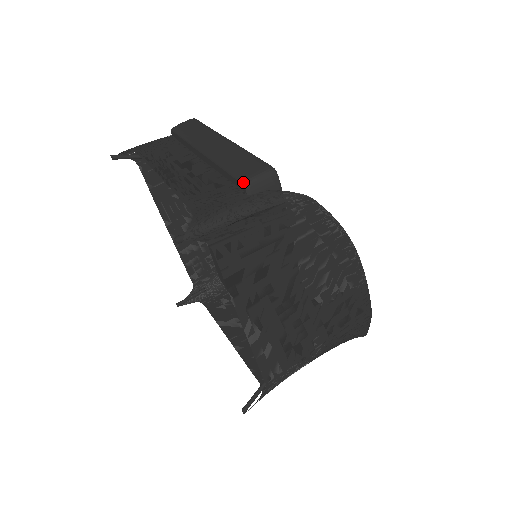
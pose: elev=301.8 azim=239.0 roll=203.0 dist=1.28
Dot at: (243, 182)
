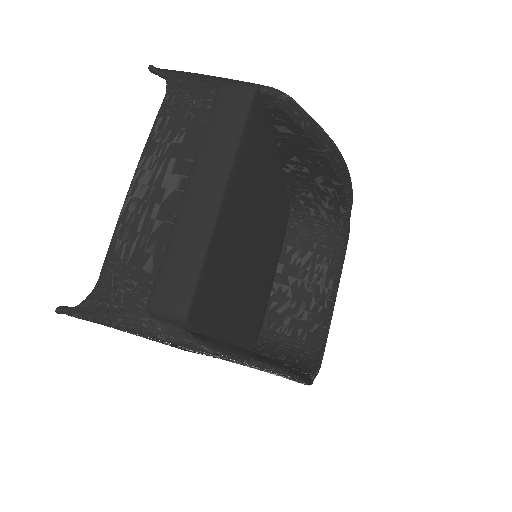
Dot at: (148, 304)
